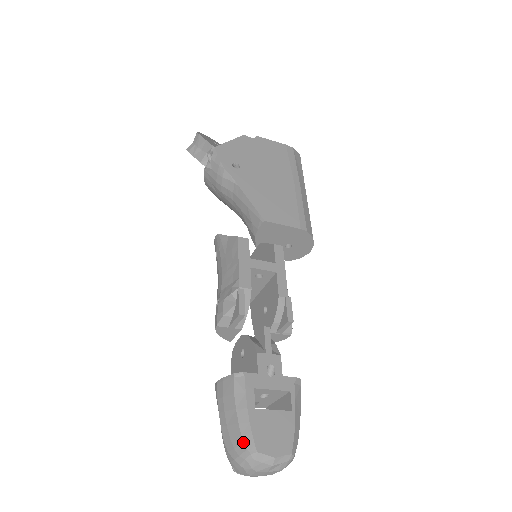
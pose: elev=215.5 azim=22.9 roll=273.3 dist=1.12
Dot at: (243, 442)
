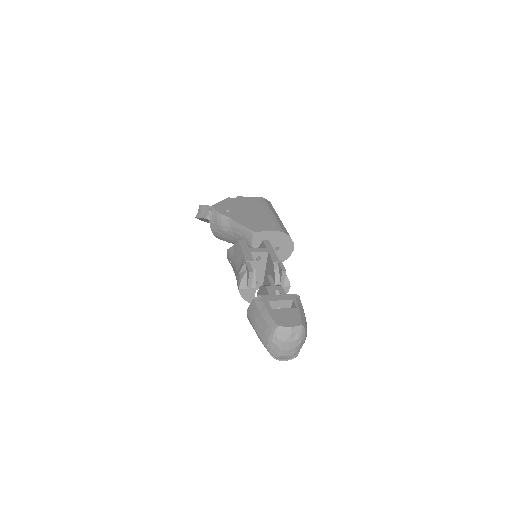
Dot at: (269, 326)
